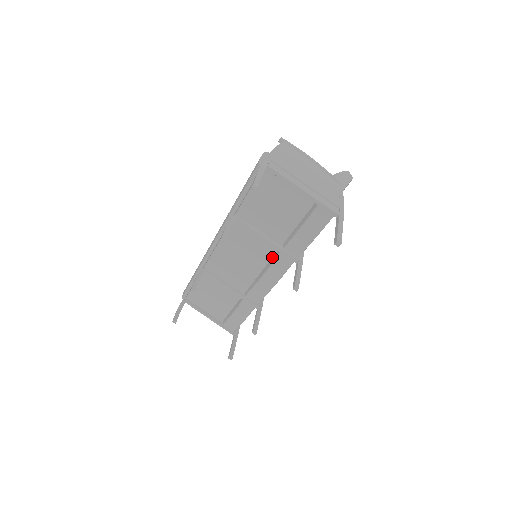
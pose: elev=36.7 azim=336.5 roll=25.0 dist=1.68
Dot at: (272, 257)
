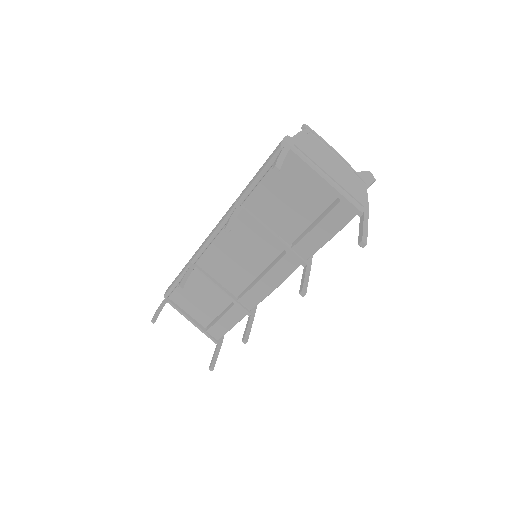
Dot at: (276, 257)
